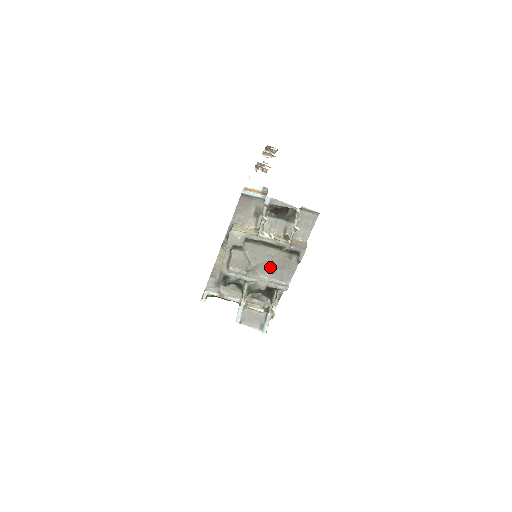
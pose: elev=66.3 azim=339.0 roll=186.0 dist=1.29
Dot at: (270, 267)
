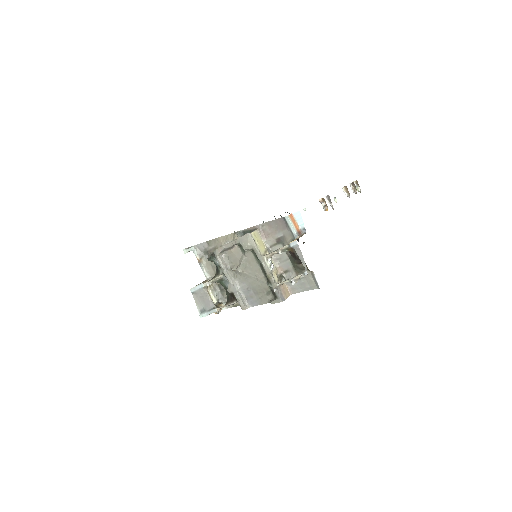
Dot at: (249, 283)
